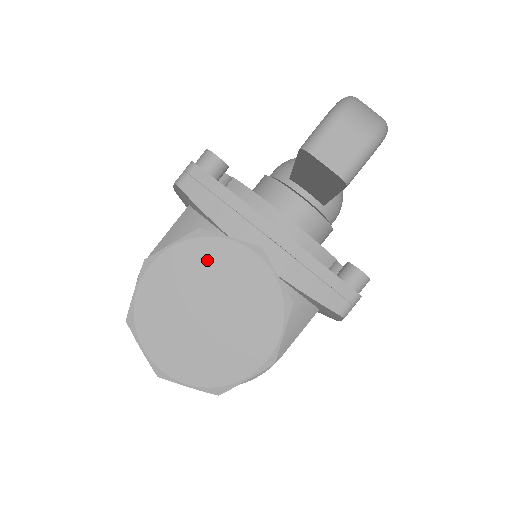
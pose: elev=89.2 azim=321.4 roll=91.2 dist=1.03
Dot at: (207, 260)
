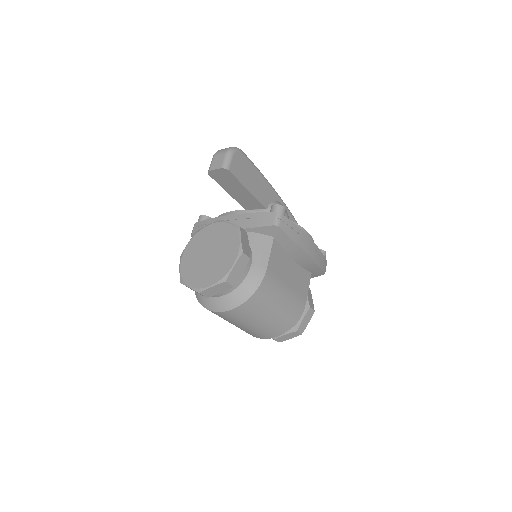
Dot at: (201, 238)
